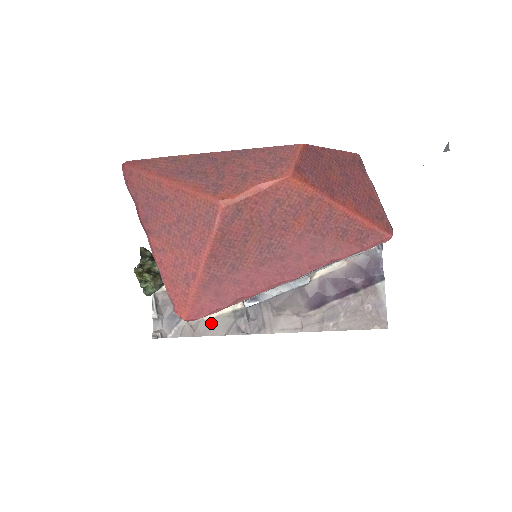
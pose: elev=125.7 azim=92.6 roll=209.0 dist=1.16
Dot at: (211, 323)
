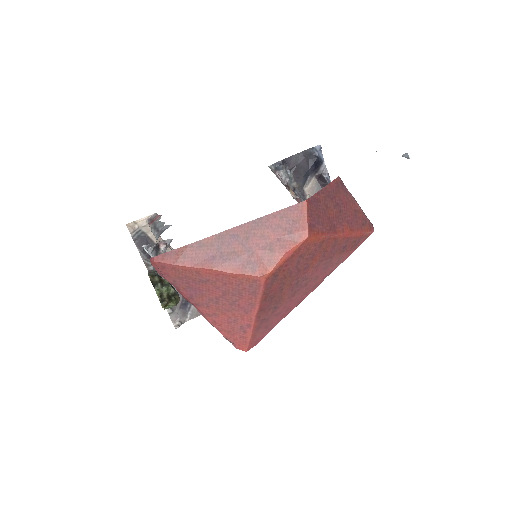
Dot at: occluded
